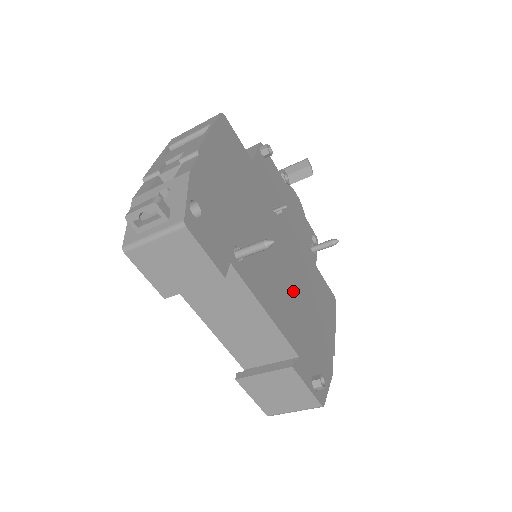
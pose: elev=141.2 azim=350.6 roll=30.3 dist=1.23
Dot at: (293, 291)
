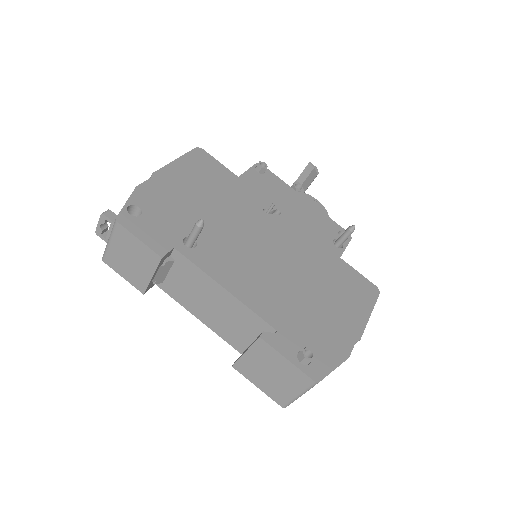
Dot at: (282, 276)
